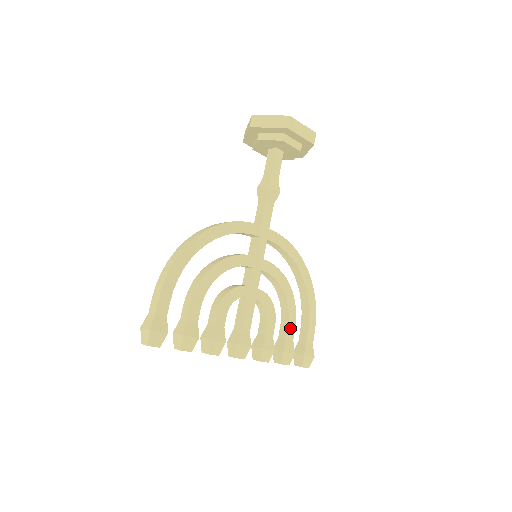
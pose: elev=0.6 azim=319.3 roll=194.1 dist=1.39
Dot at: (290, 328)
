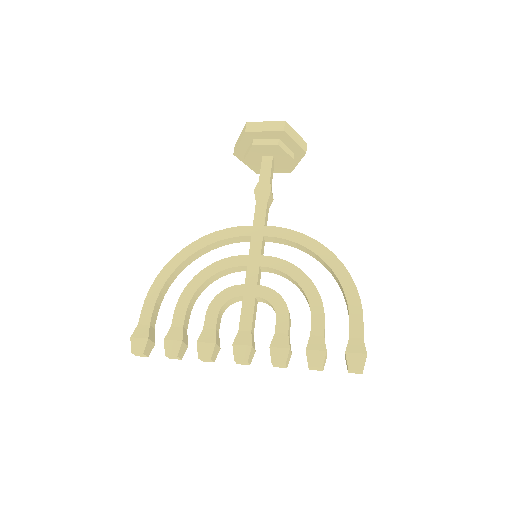
Dot at: (316, 322)
